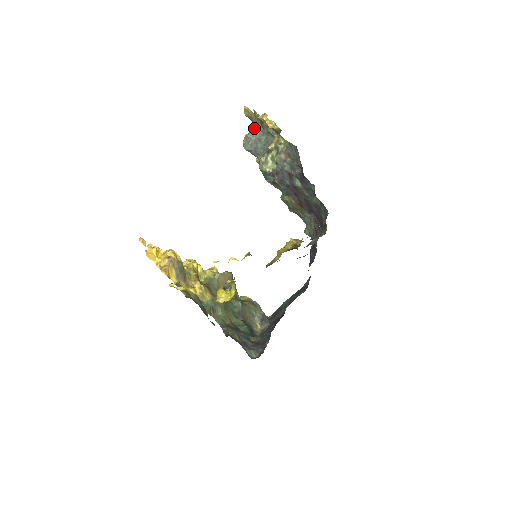
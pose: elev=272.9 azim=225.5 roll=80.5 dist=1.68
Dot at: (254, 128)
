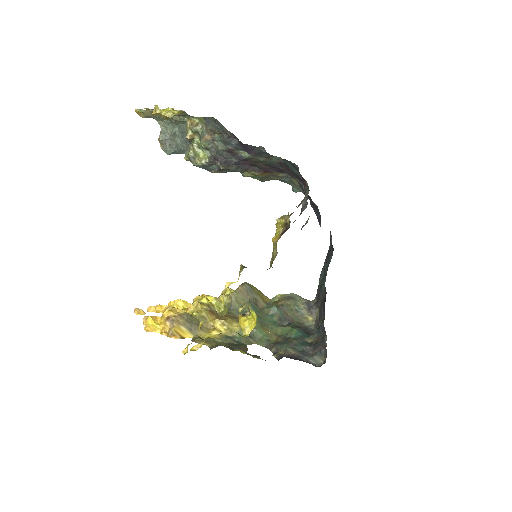
Dot at: (160, 126)
